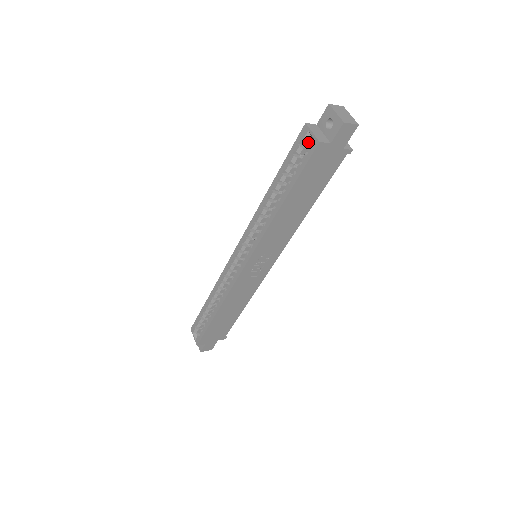
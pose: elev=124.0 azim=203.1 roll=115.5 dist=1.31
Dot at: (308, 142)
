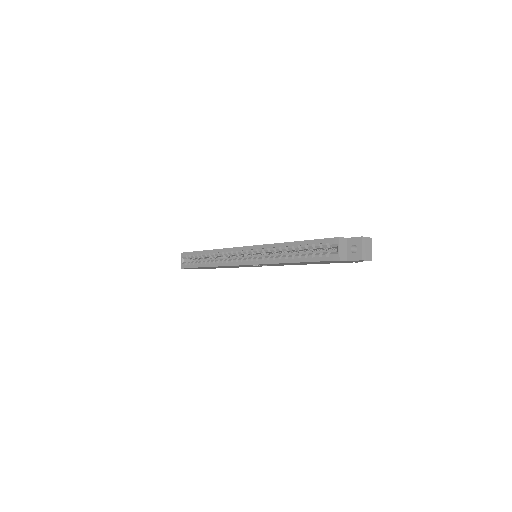
Dot at: (333, 247)
